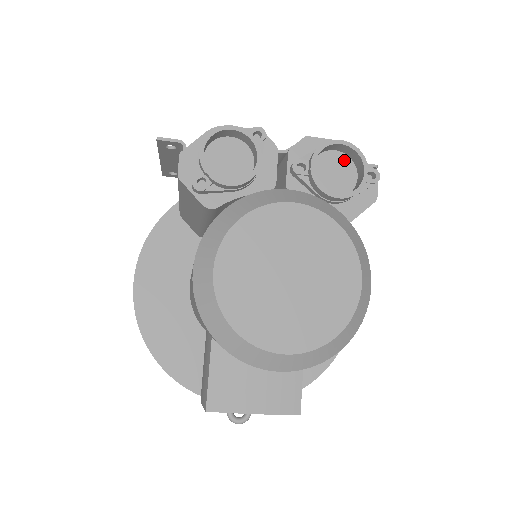
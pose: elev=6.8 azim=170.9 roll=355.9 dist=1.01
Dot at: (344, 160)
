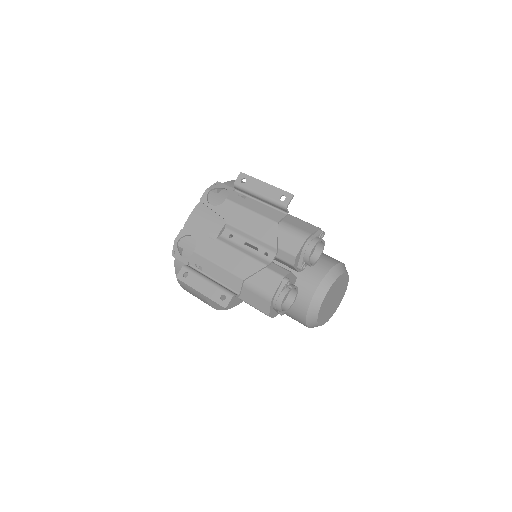
Dot at: occluded
